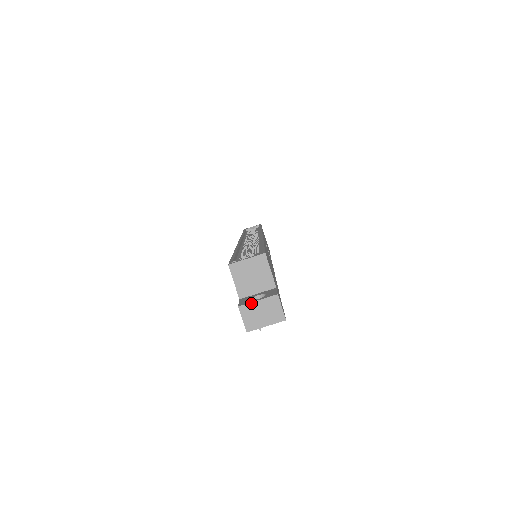
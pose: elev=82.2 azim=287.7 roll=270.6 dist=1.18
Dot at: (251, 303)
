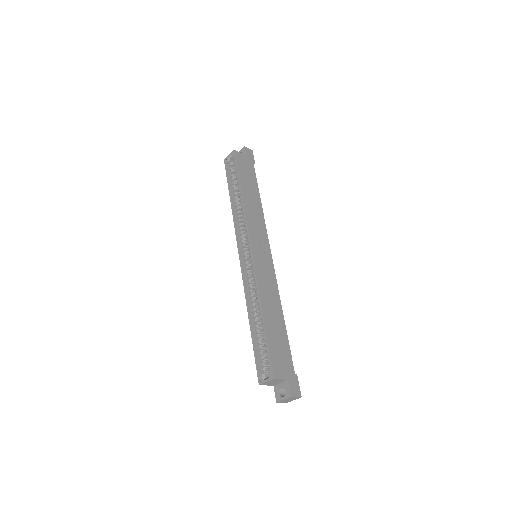
Dot at: (281, 401)
